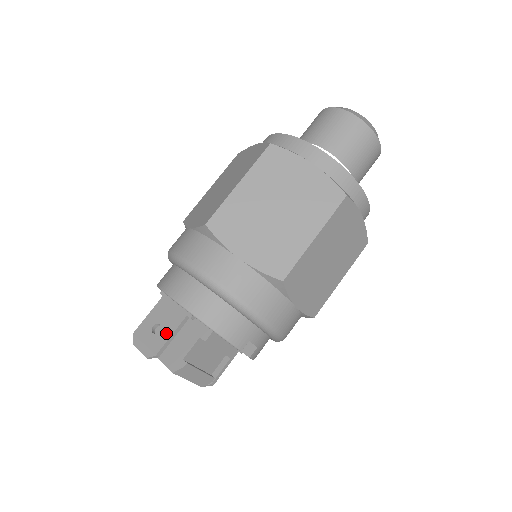
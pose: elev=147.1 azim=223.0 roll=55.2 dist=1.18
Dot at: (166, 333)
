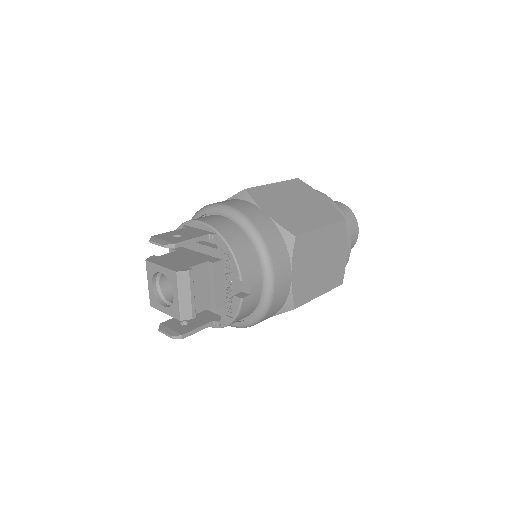
Dot at: (187, 237)
